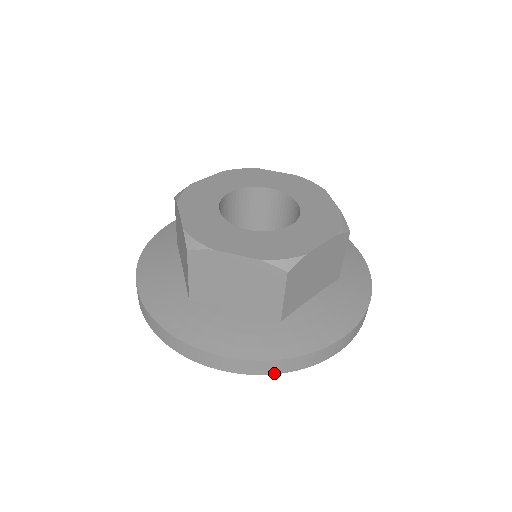
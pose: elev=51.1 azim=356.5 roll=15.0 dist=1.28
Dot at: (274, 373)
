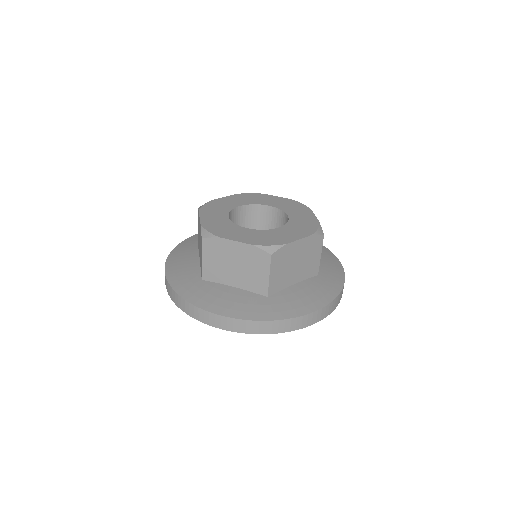
Dot at: (259, 333)
